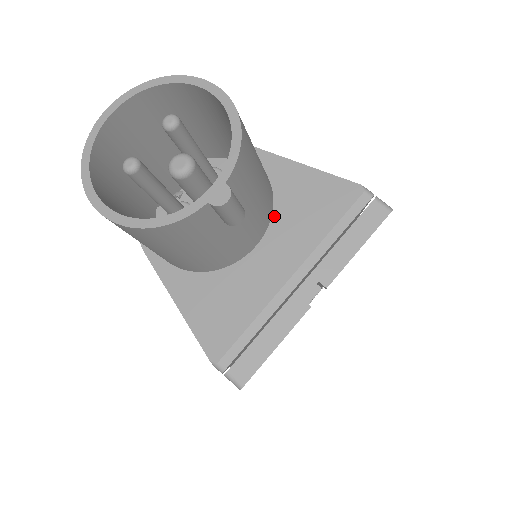
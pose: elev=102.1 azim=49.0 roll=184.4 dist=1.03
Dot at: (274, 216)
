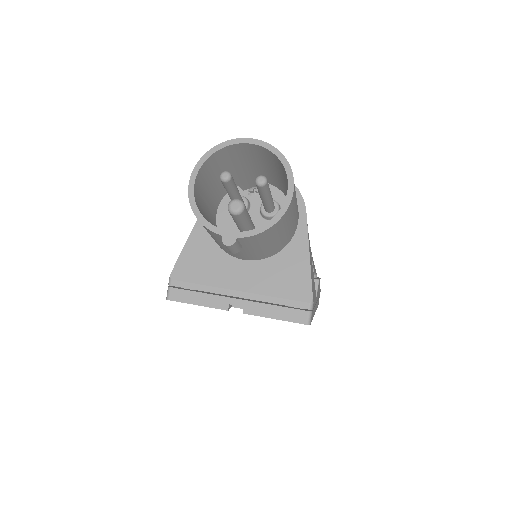
Dot at: (268, 259)
